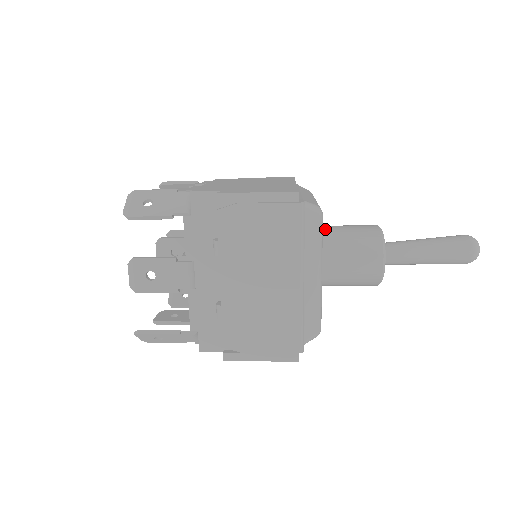
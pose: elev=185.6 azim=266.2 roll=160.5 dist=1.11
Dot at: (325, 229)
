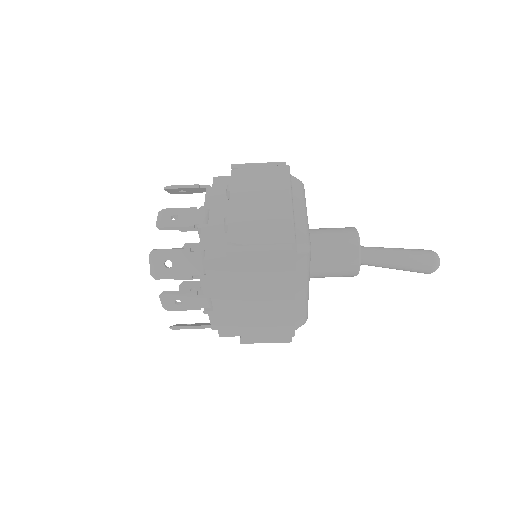
Dot at: occluded
